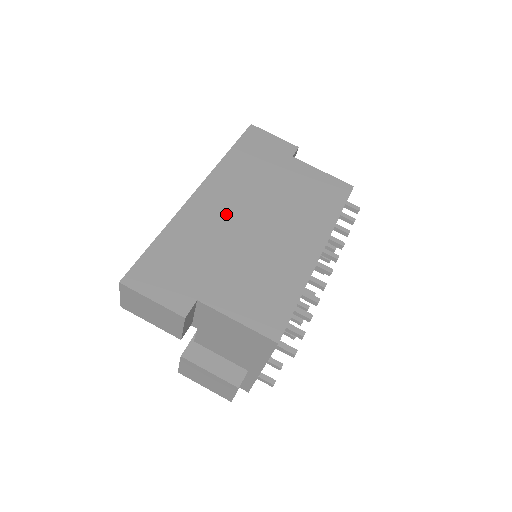
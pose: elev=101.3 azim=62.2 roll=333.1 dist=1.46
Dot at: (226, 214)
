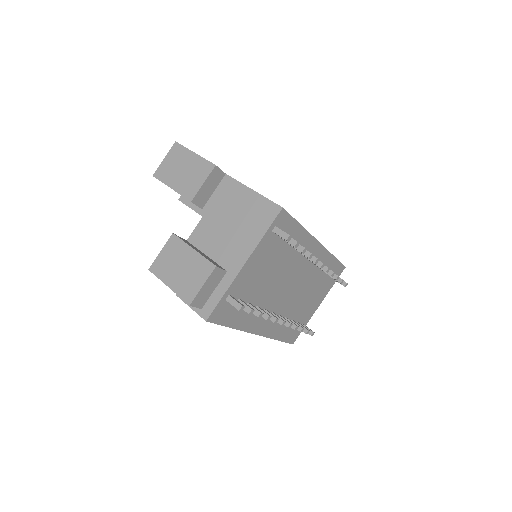
Dot at: occluded
